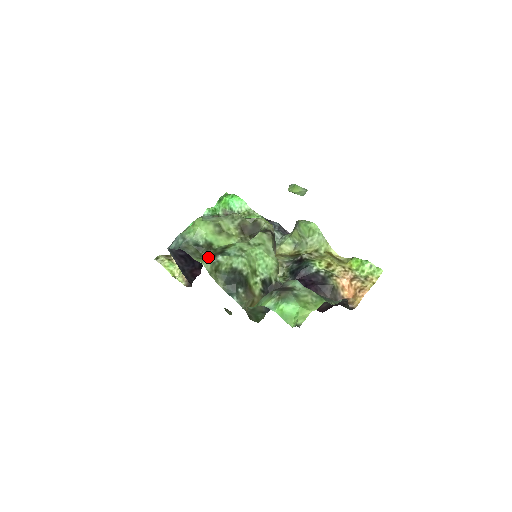
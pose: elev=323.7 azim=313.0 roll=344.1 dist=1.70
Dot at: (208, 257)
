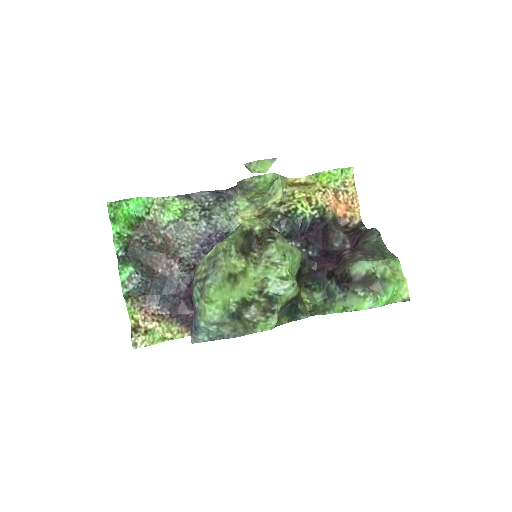
Dot at: (260, 316)
